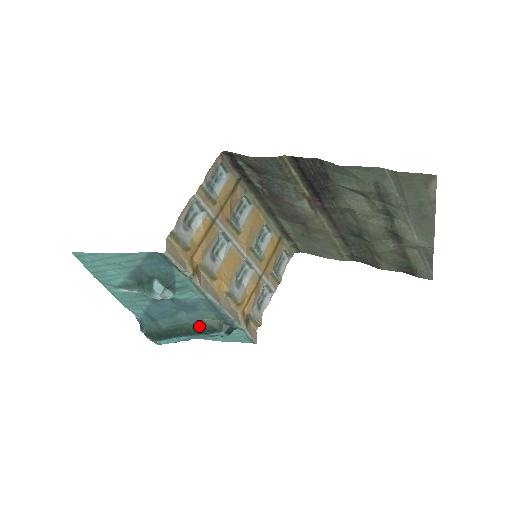
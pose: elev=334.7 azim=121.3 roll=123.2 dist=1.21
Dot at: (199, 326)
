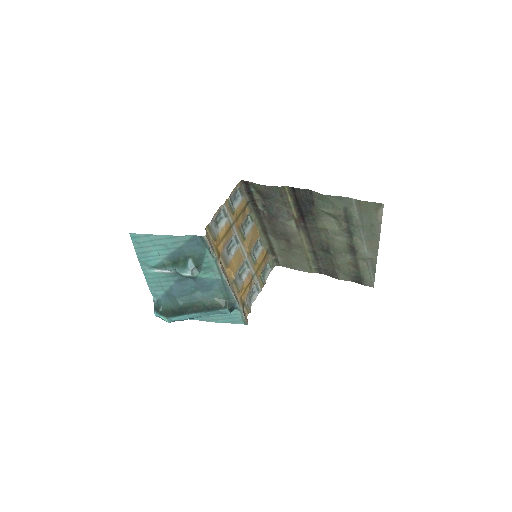
Dot at: (209, 304)
